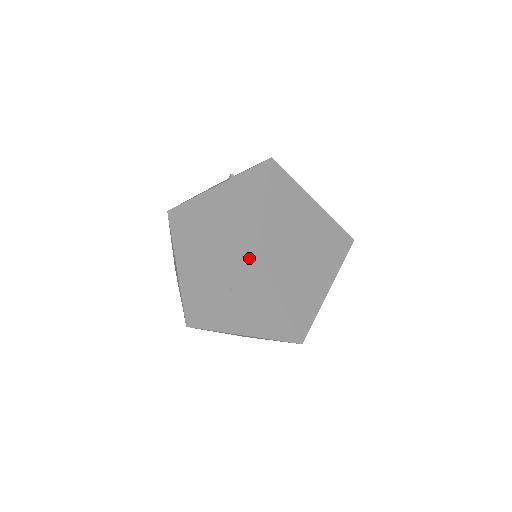
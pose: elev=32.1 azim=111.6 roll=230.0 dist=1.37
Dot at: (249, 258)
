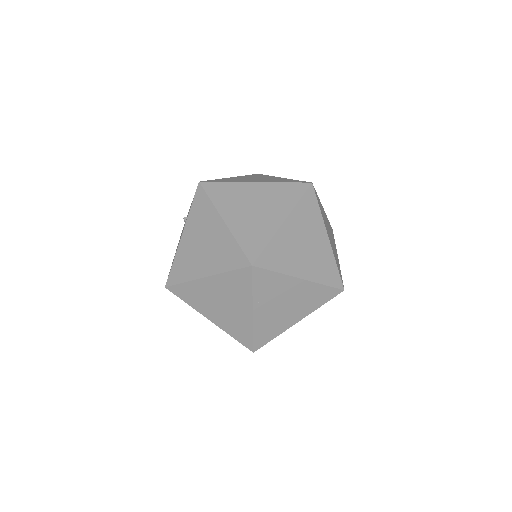
Dot at: (248, 272)
